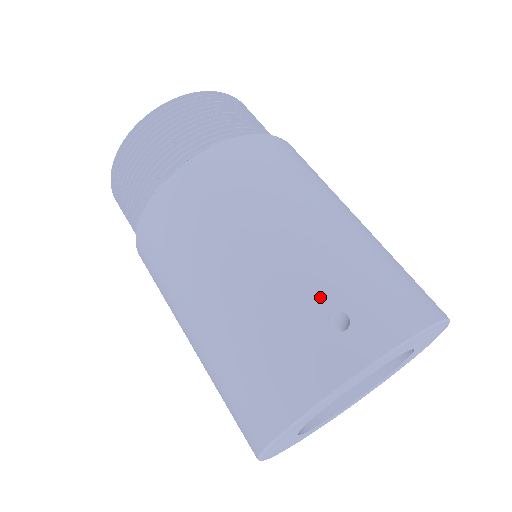
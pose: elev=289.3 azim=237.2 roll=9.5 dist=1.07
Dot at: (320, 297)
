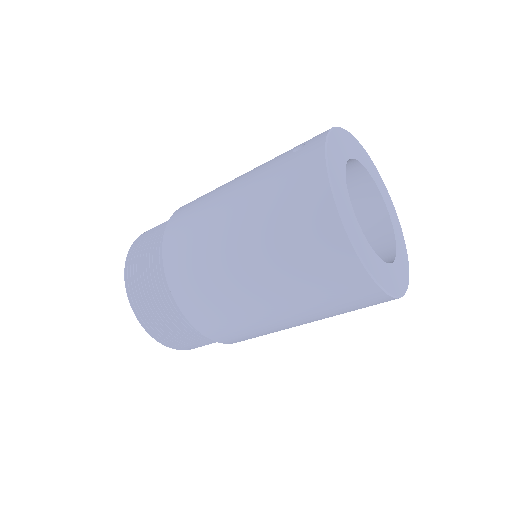
Dot at: (282, 157)
